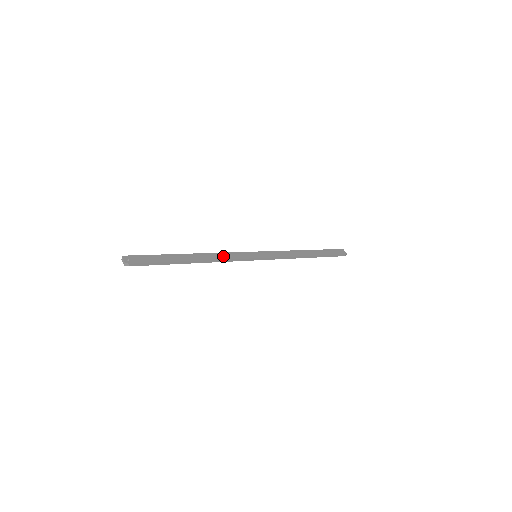
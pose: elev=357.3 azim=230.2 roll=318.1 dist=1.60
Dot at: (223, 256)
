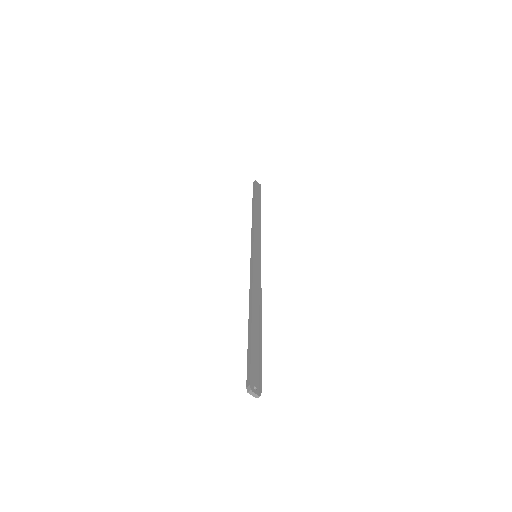
Dot at: (256, 286)
